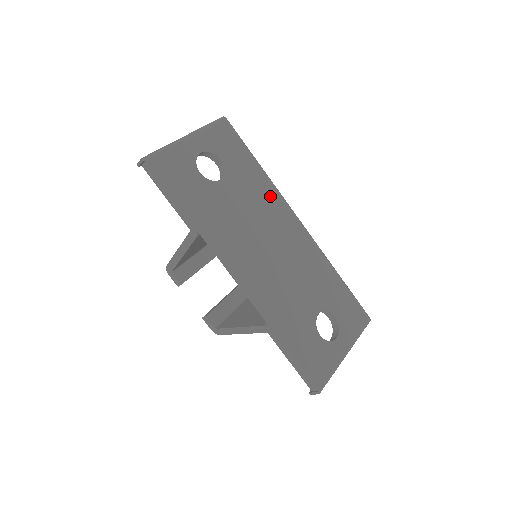
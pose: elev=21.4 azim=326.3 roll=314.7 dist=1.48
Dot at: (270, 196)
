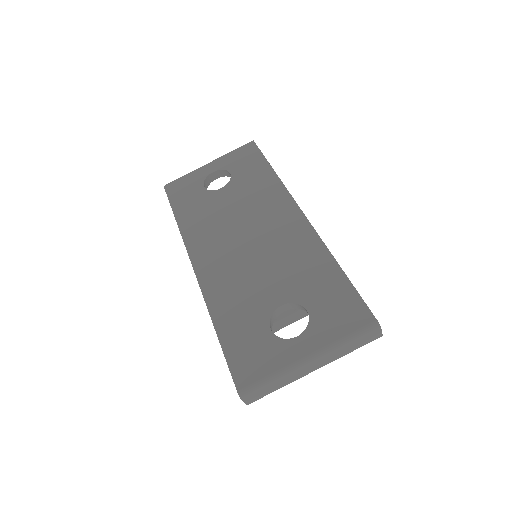
Dot at: (271, 193)
